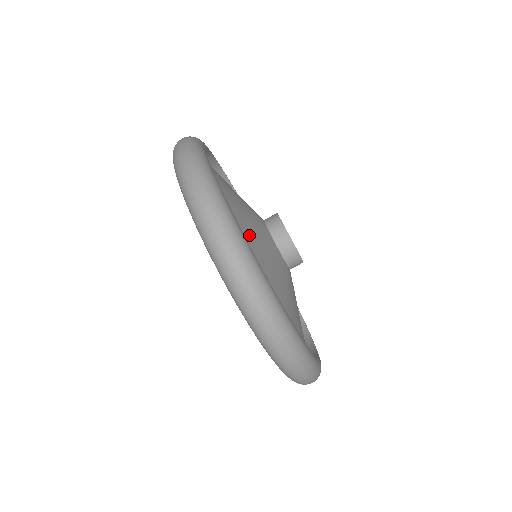
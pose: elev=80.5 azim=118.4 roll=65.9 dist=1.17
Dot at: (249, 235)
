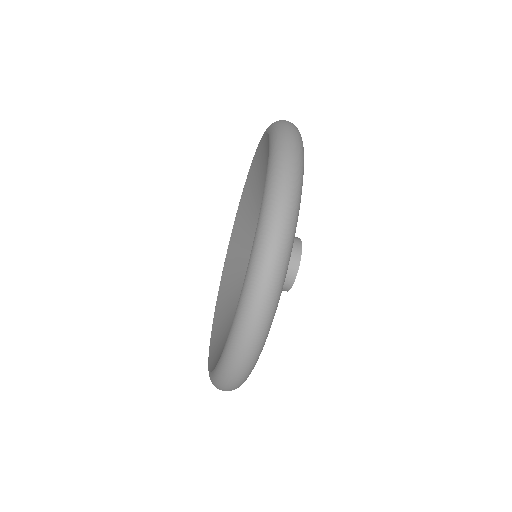
Dot at: occluded
